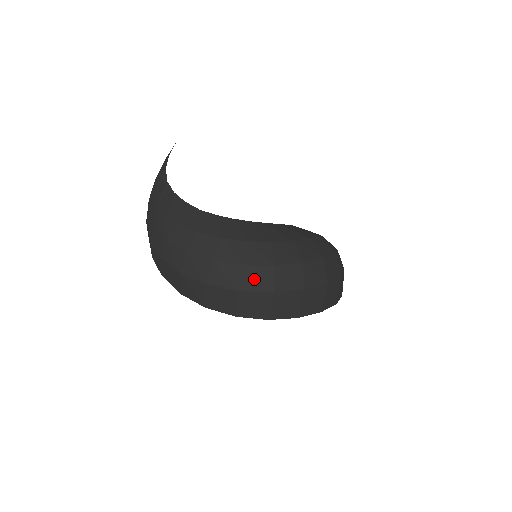
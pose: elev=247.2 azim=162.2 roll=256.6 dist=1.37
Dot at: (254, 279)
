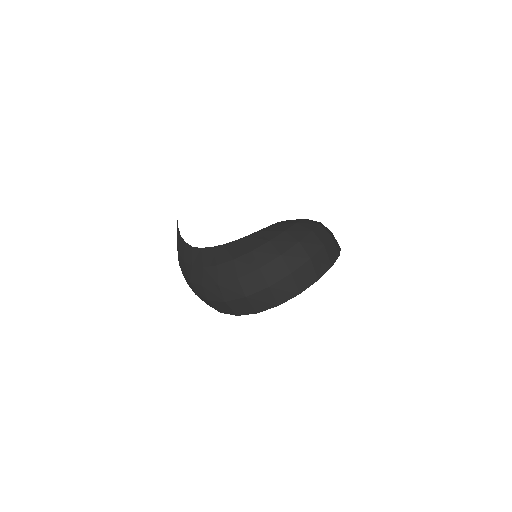
Dot at: (229, 292)
